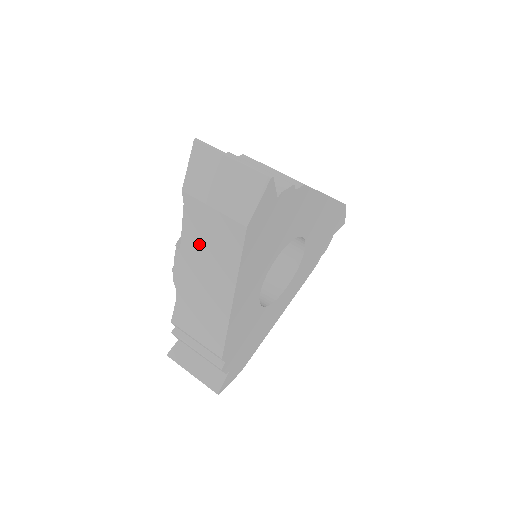
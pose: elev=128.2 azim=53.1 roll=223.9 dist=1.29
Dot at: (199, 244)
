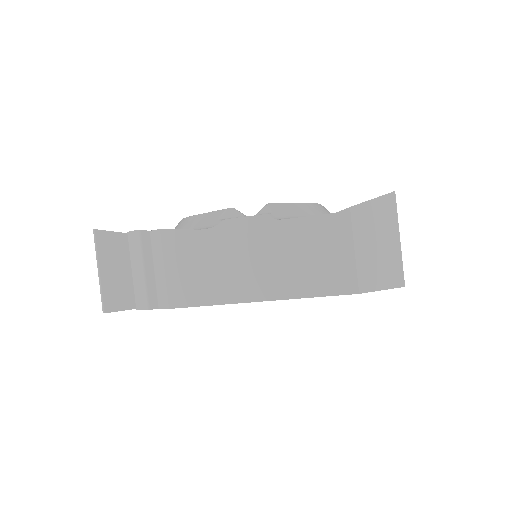
Dot at: (300, 243)
